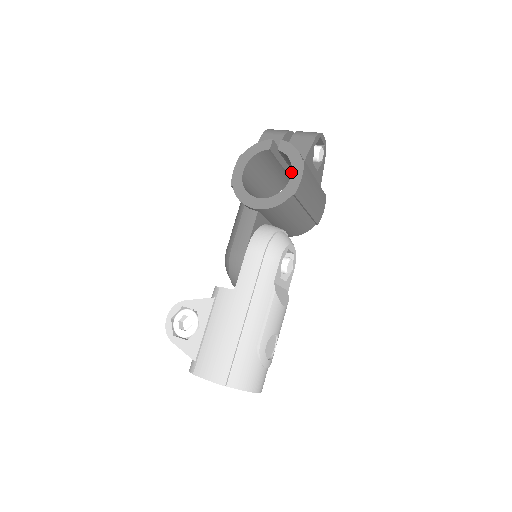
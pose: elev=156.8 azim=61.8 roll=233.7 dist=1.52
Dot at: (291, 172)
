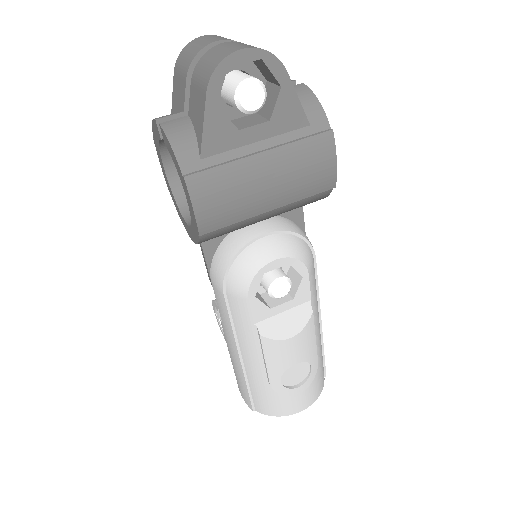
Dot at: occluded
